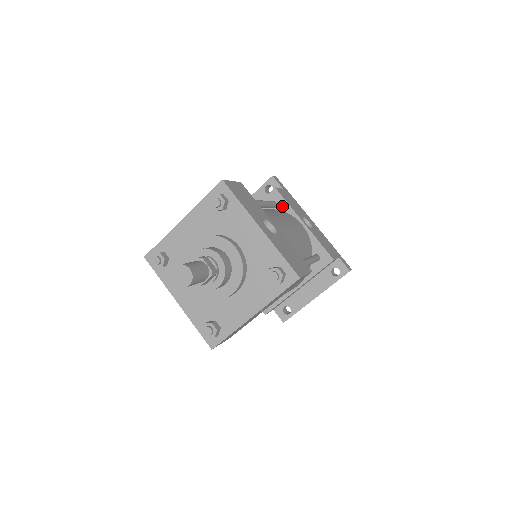
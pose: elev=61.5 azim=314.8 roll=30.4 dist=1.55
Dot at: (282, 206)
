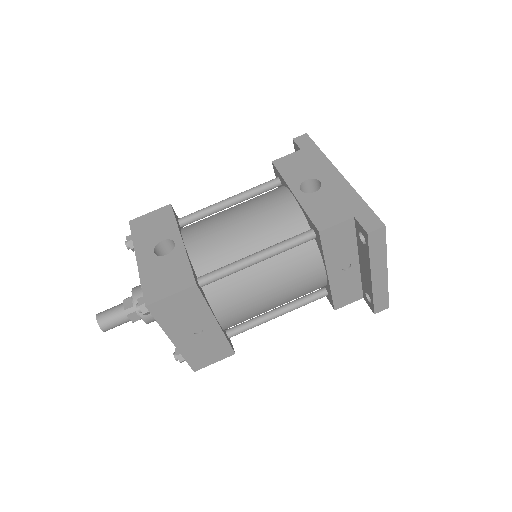
Dot at: (281, 180)
